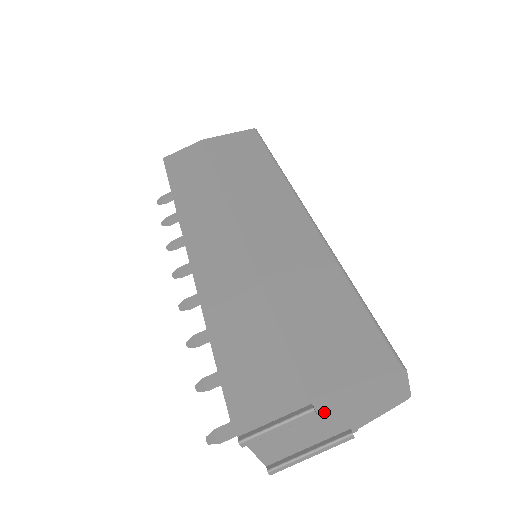
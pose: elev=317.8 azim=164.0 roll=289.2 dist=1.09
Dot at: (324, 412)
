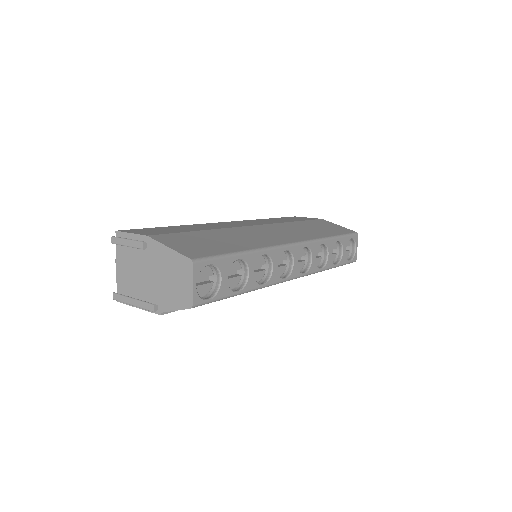
Dot at: (150, 262)
